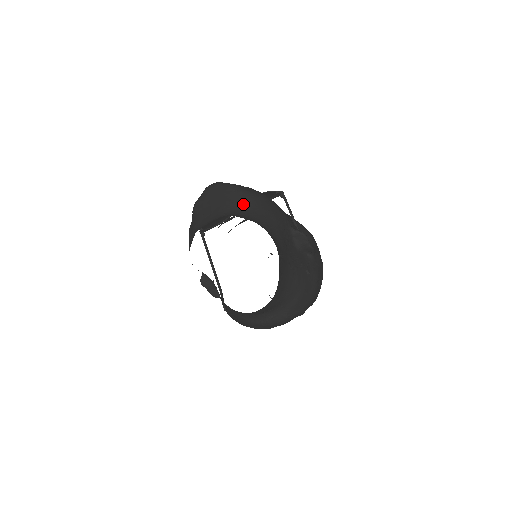
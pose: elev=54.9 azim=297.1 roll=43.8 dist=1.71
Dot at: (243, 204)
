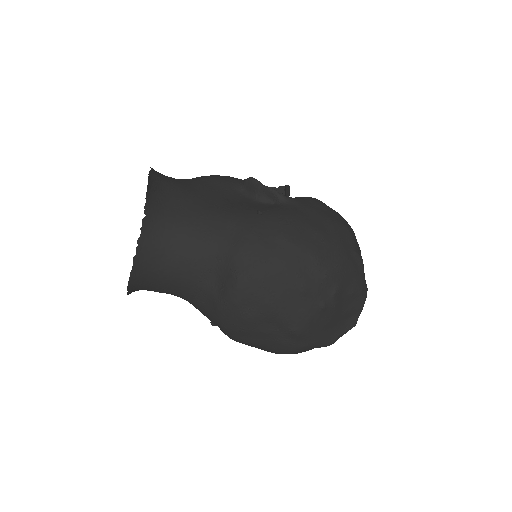
Dot at: occluded
